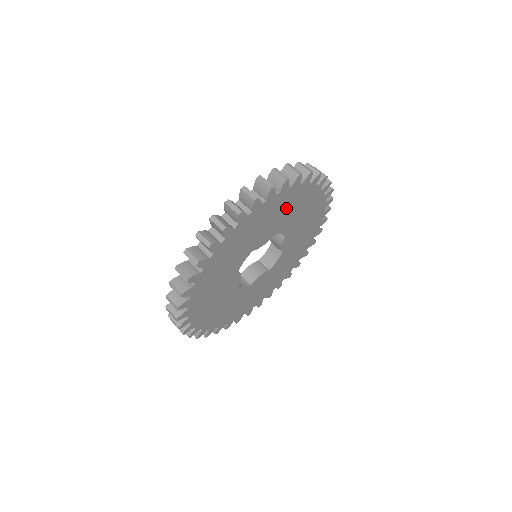
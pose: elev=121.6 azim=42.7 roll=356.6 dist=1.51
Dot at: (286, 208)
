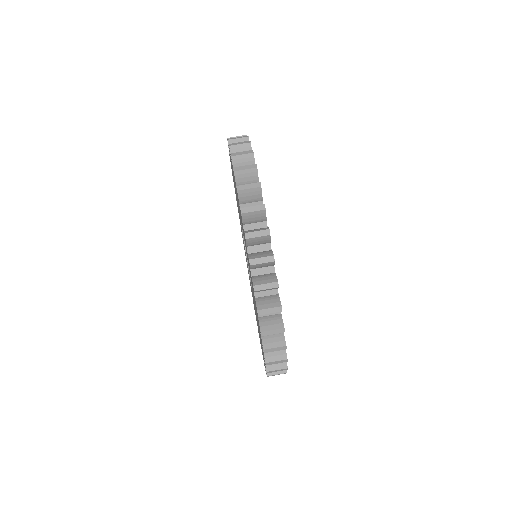
Dot at: occluded
